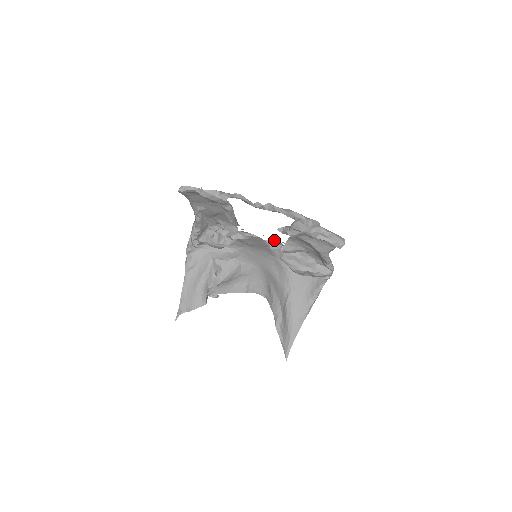
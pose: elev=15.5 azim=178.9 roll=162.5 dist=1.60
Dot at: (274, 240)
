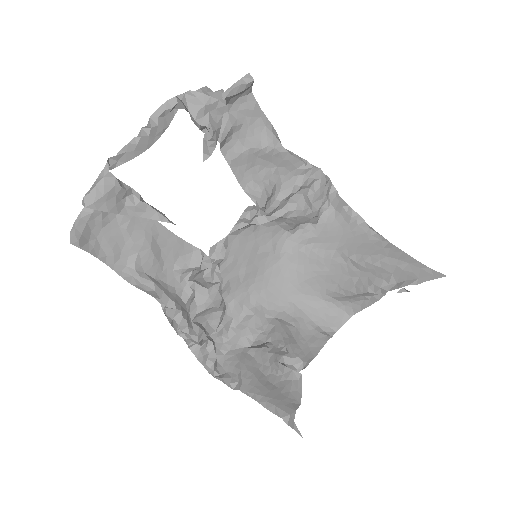
Dot at: (241, 217)
